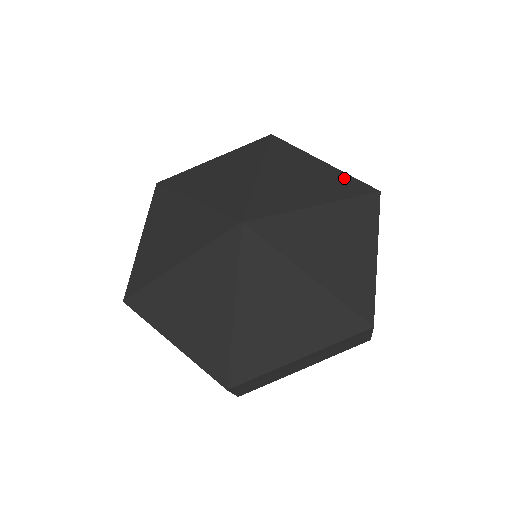
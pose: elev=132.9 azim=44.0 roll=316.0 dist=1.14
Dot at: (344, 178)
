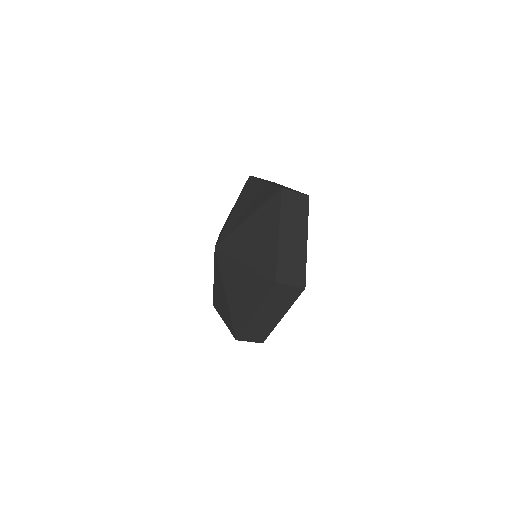
Dot at: (268, 189)
